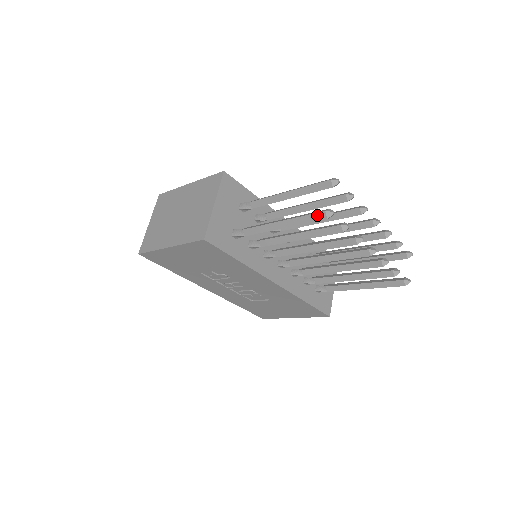
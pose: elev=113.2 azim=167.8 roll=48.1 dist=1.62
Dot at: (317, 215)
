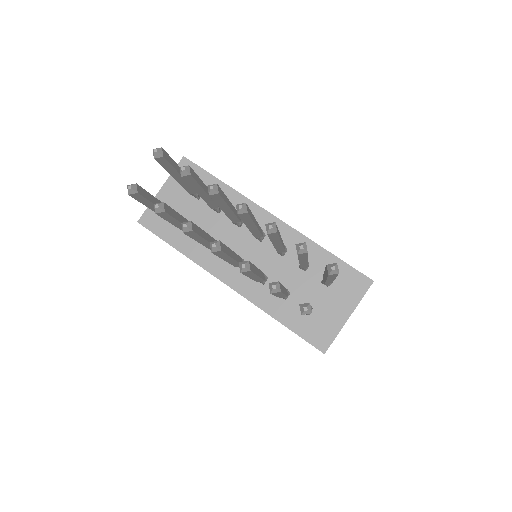
Dot at: occluded
